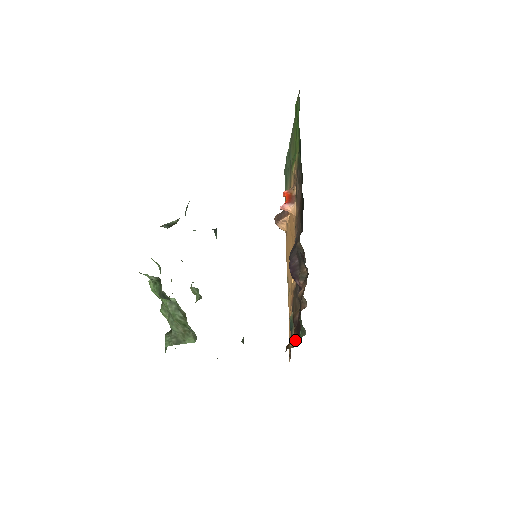
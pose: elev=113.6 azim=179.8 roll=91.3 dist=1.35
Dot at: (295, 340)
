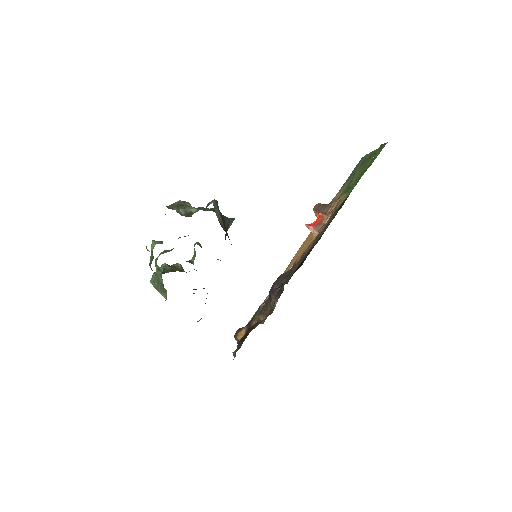
Dot at: (245, 333)
